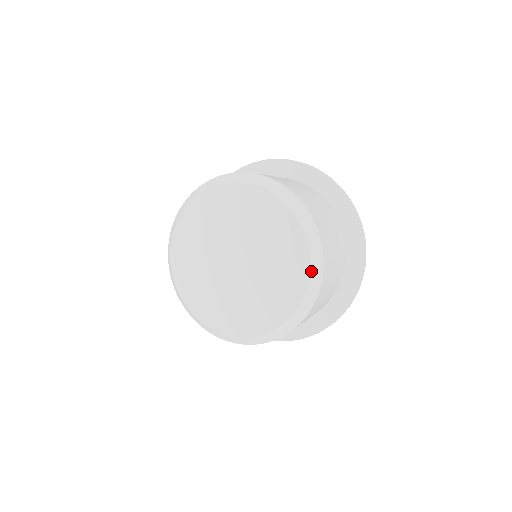
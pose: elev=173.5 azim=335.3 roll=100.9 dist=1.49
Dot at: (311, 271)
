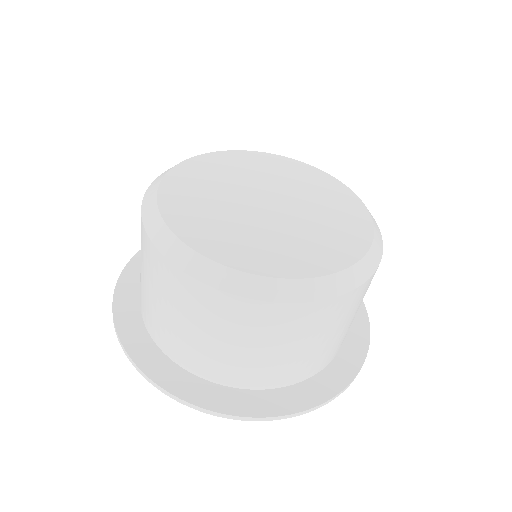
Dot at: (359, 198)
